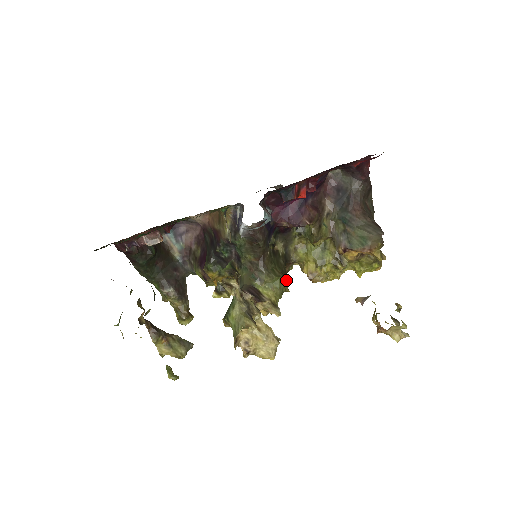
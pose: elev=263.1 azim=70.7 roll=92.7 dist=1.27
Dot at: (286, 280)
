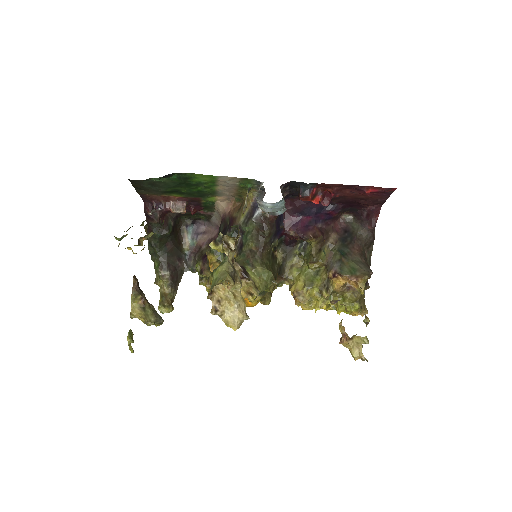
Dot at: (274, 279)
